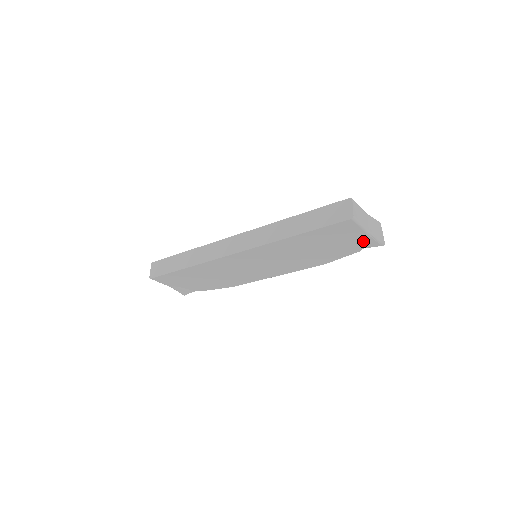
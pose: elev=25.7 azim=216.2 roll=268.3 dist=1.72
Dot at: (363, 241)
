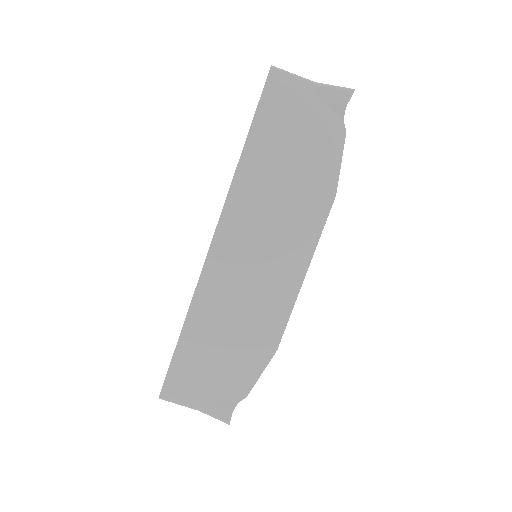
Dot at: (327, 104)
